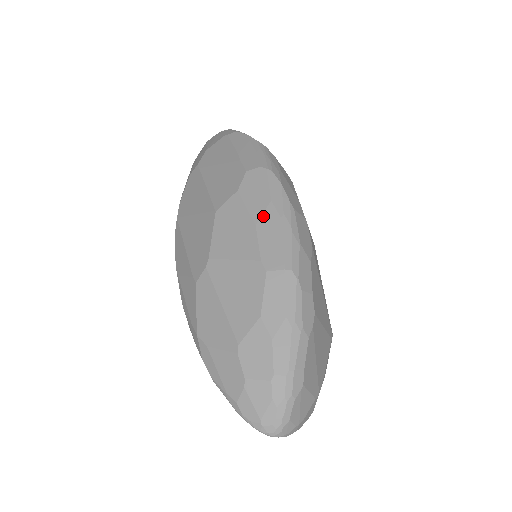
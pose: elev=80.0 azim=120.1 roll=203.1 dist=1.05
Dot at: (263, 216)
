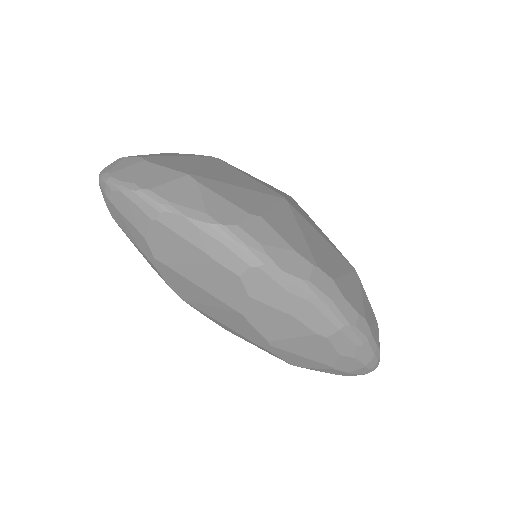
Dot at: (293, 307)
